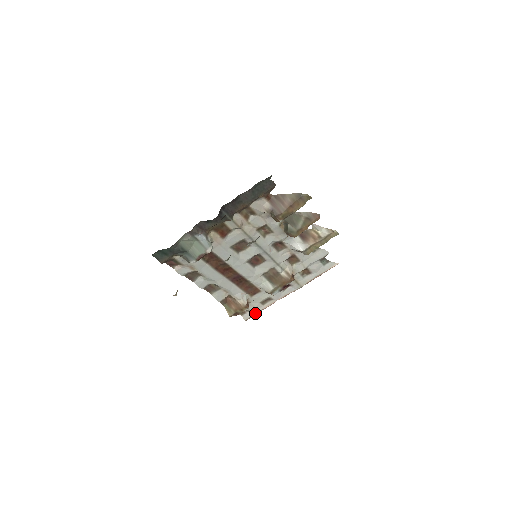
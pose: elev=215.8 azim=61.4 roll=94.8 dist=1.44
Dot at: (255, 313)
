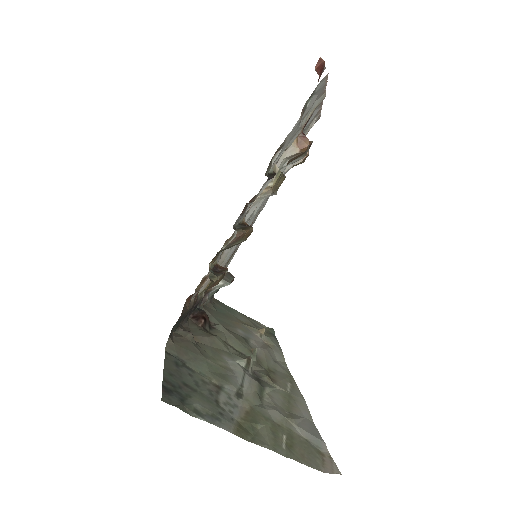
Dot at: (319, 117)
